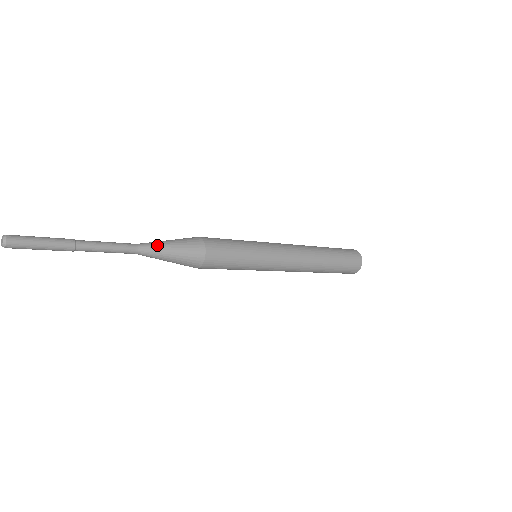
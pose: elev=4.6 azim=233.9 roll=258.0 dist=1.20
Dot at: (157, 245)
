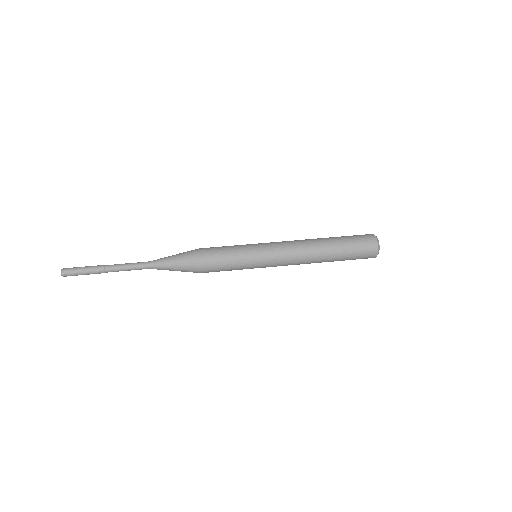
Dot at: (162, 265)
